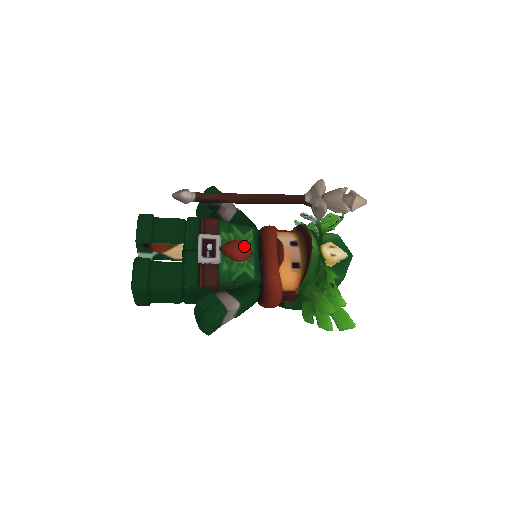
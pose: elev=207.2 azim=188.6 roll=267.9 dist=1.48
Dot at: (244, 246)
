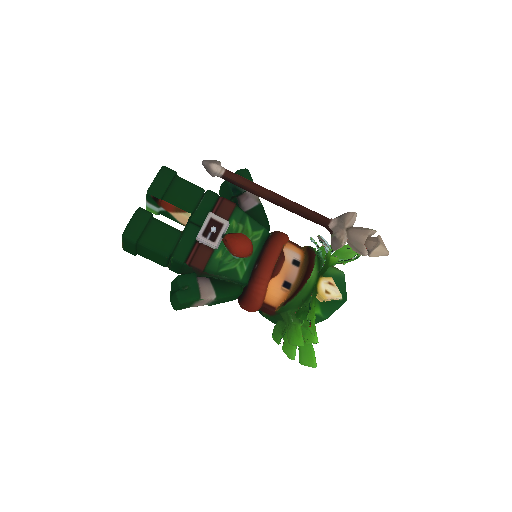
Dot at: (246, 244)
